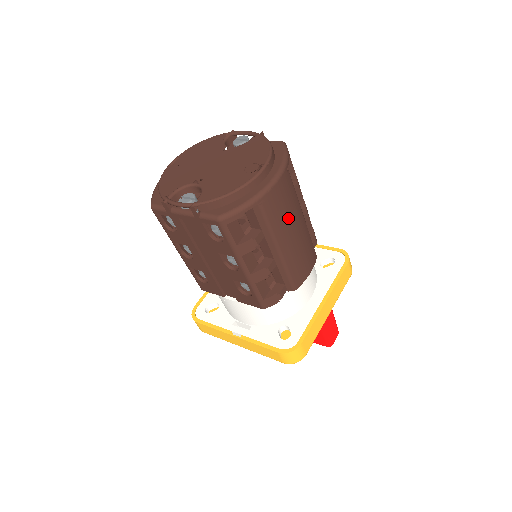
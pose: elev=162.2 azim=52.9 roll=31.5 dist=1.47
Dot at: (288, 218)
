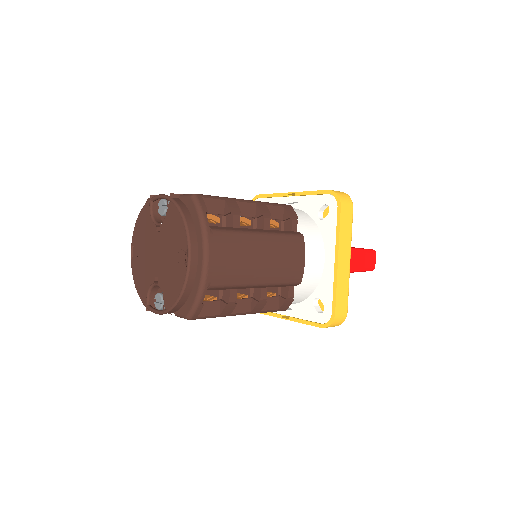
Dot at: (245, 262)
